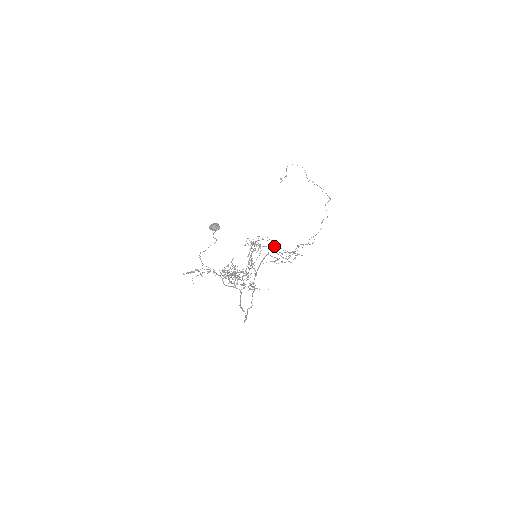
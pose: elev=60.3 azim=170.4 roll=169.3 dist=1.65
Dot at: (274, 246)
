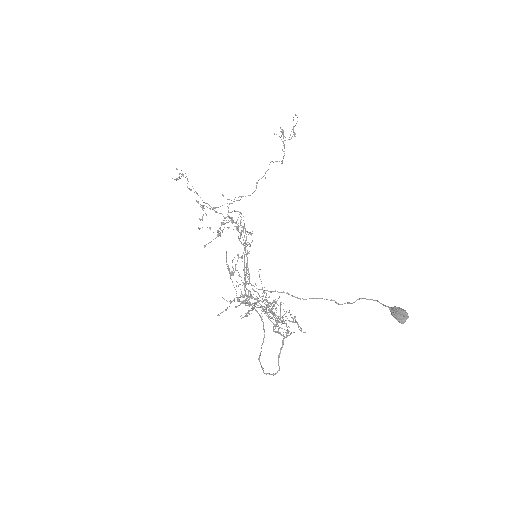
Dot at: occluded
